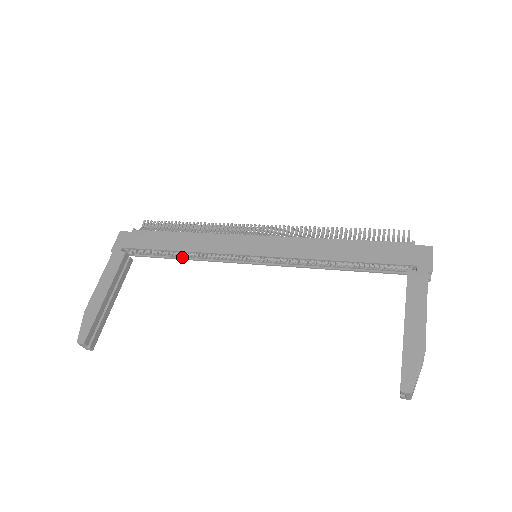
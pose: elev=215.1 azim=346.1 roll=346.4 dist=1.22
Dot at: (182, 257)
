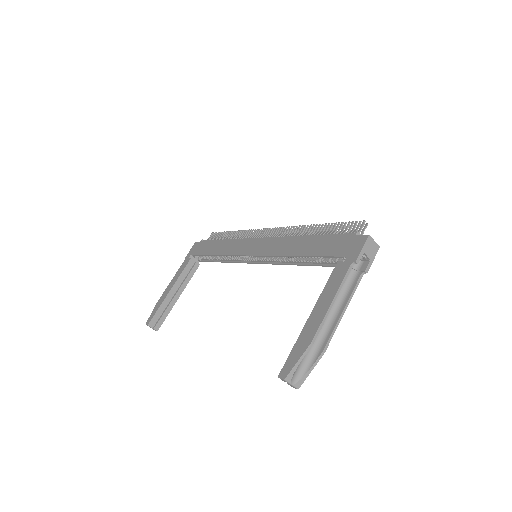
Dot at: (222, 260)
